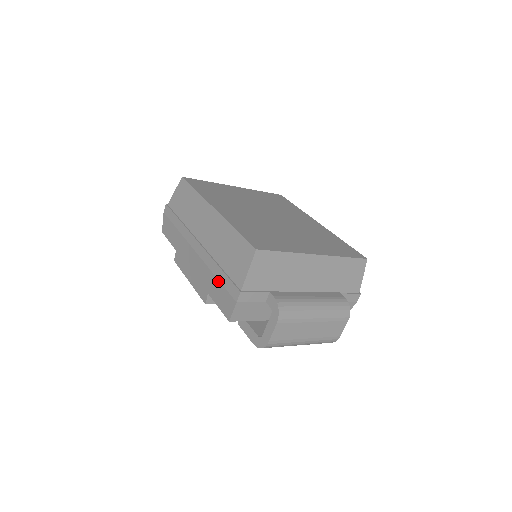
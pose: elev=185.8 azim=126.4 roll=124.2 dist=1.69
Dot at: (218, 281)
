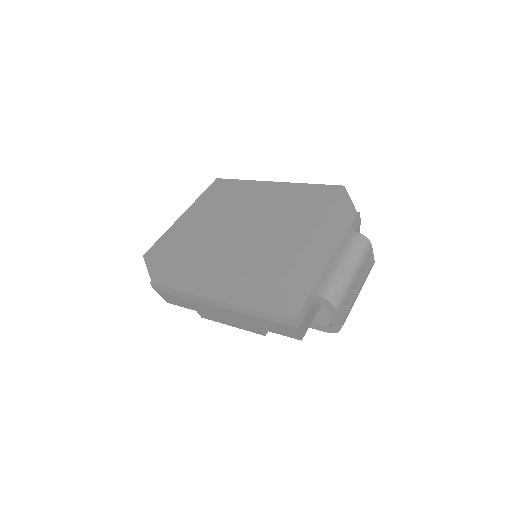
Dot at: (264, 320)
